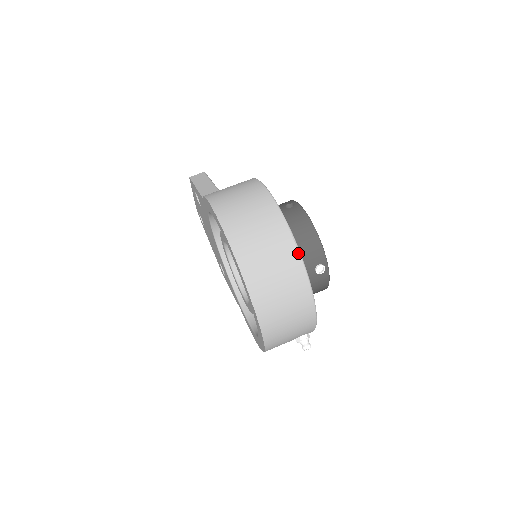
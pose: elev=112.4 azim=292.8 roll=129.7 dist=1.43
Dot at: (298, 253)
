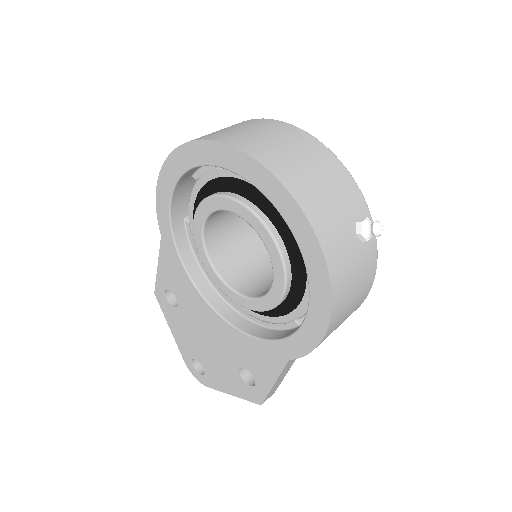
Dot at: (266, 119)
